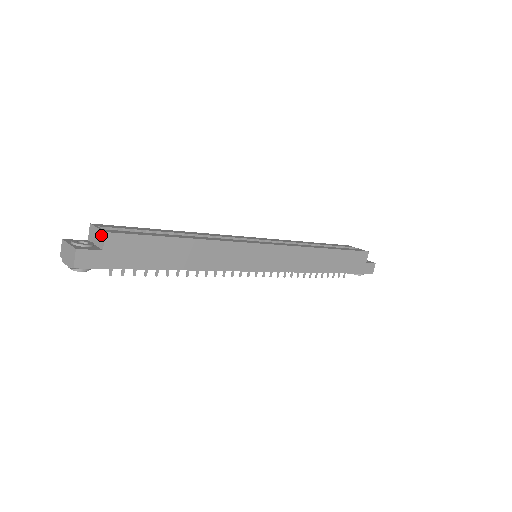
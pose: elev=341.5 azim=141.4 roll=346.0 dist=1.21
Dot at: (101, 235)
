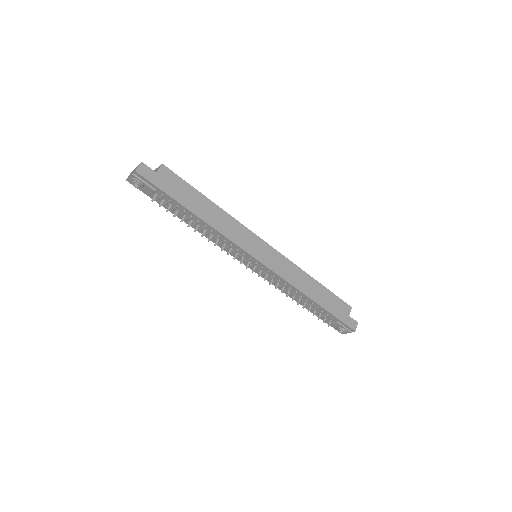
Dot at: (158, 168)
